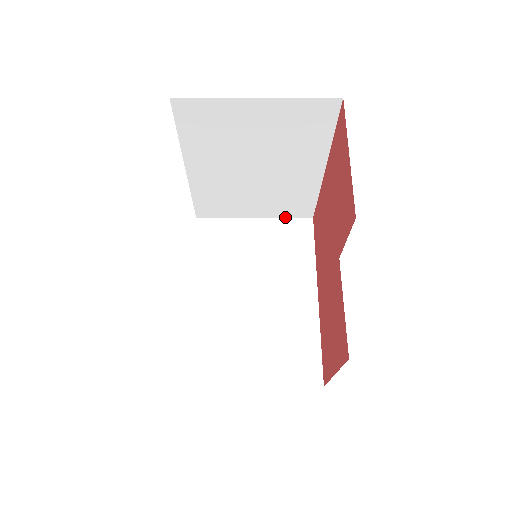
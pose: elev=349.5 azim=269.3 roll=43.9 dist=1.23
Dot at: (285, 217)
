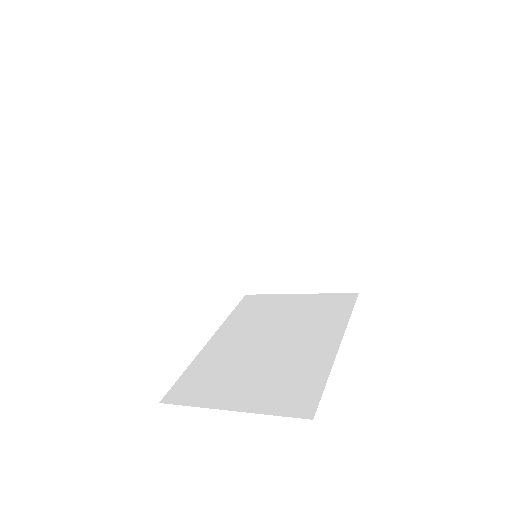
Dot at: (329, 292)
